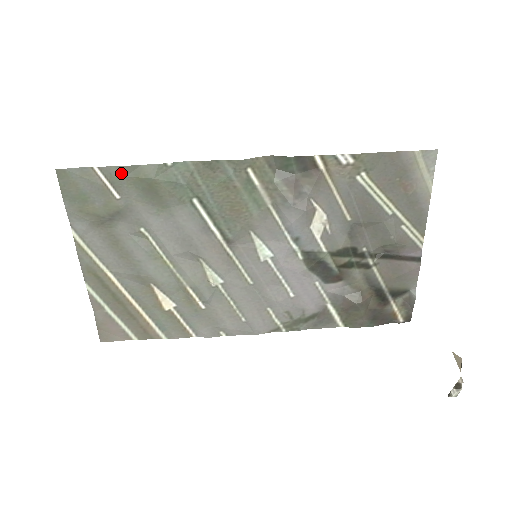
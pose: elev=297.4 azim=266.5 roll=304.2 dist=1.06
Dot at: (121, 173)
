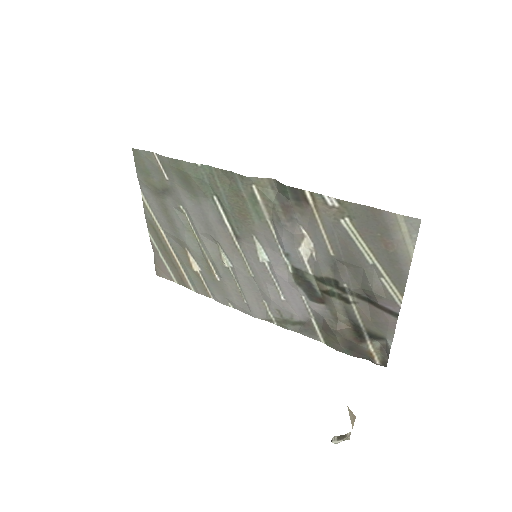
Dot at: (168, 162)
